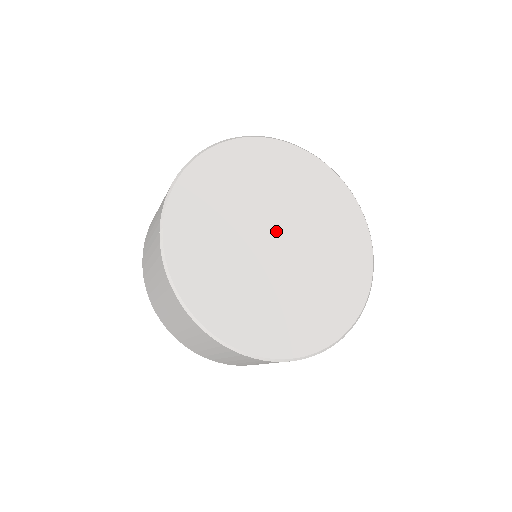
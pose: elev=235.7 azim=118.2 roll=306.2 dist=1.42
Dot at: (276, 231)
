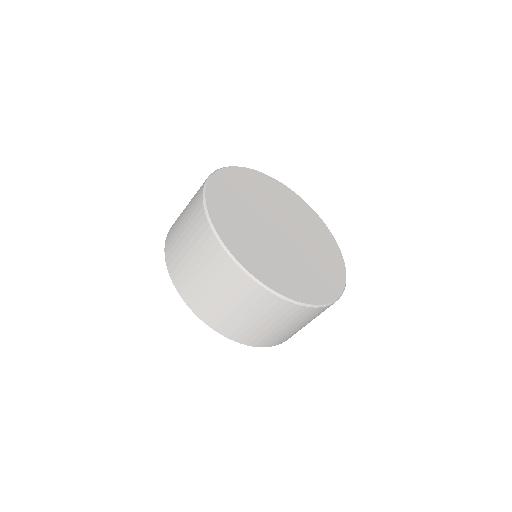
Dot at: (281, 225)
